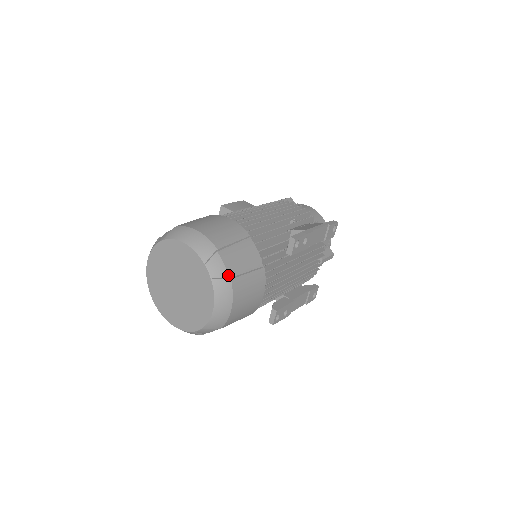
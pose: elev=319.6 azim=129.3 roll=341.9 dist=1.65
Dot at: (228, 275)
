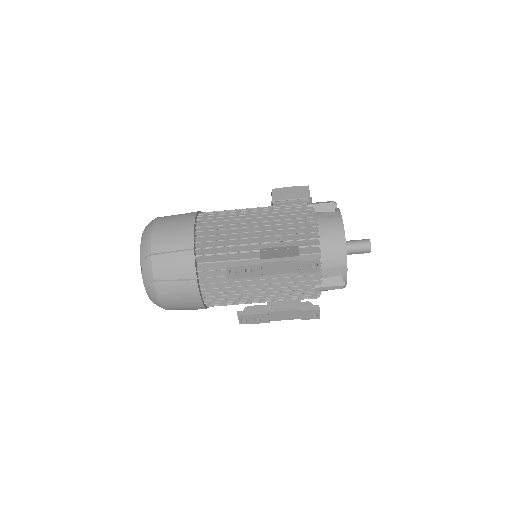
Dot at: (153, 277)
